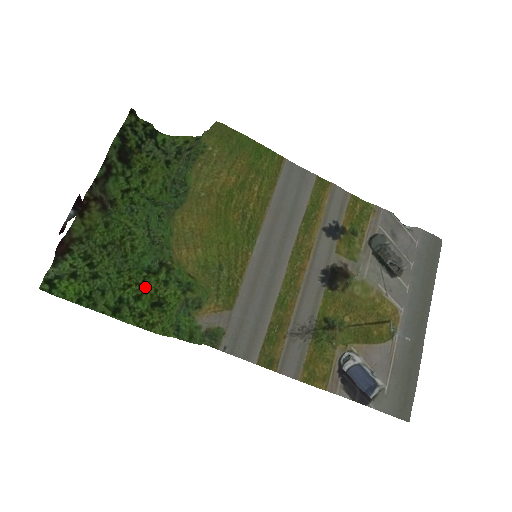
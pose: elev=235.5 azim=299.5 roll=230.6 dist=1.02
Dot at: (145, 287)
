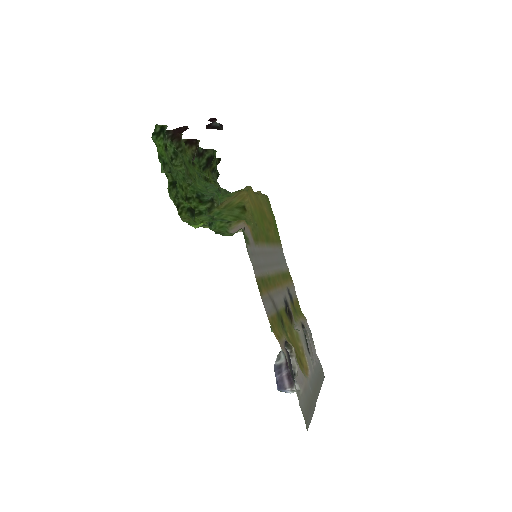
Dot at: (186, 202)
